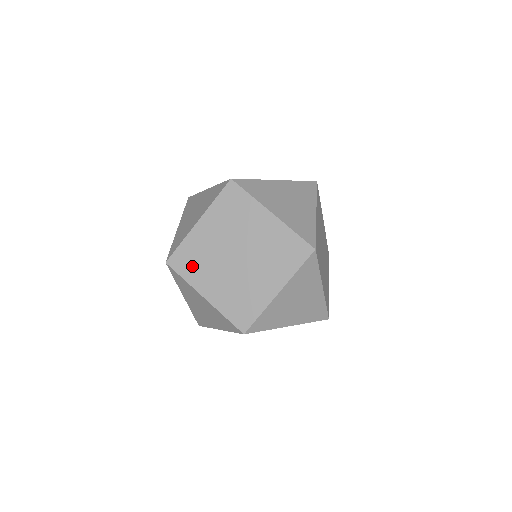
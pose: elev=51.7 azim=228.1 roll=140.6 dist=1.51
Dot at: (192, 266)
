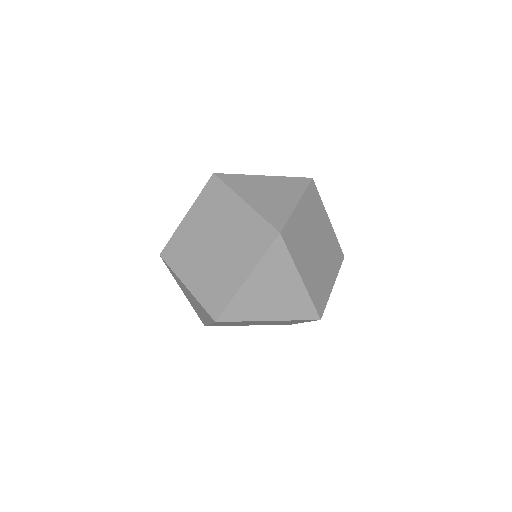
Dot at: (179, 257)
